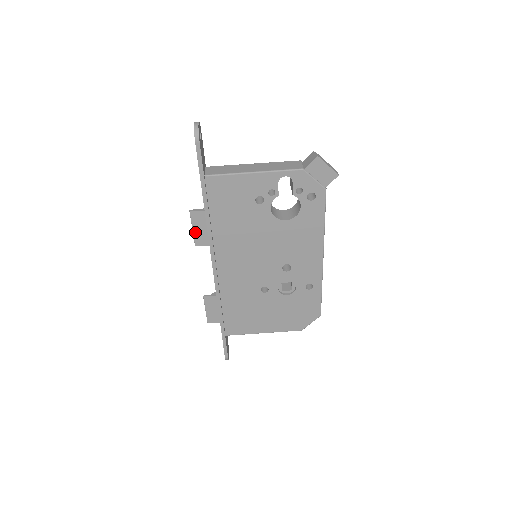
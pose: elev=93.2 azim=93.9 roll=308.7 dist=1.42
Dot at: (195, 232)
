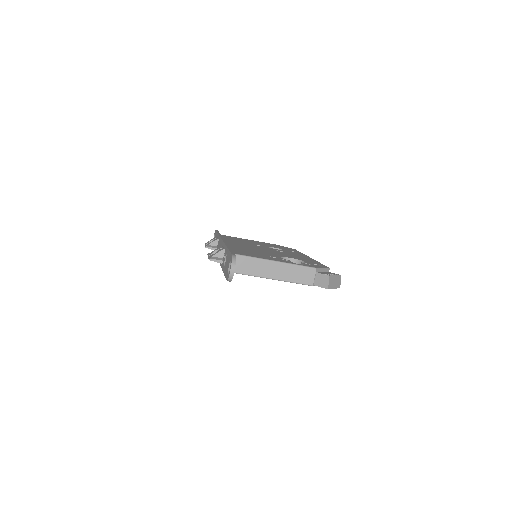
Dot at: occluded
